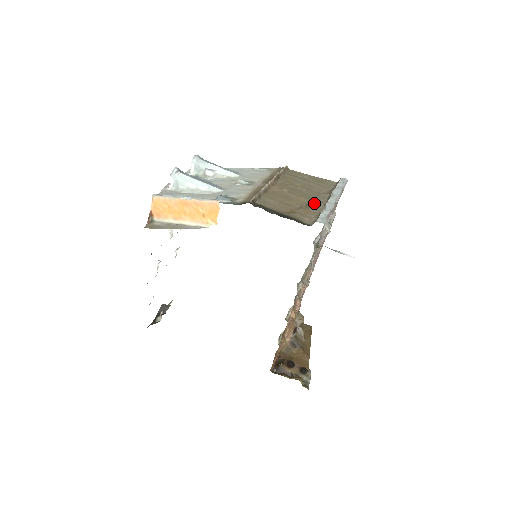
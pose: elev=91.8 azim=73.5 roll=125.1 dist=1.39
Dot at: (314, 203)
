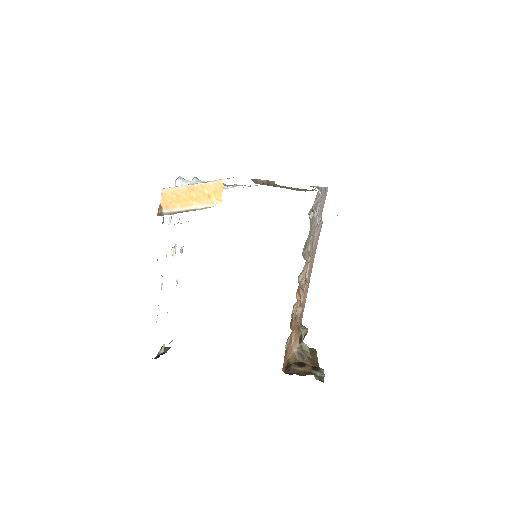
Dot at: (303, 190)
